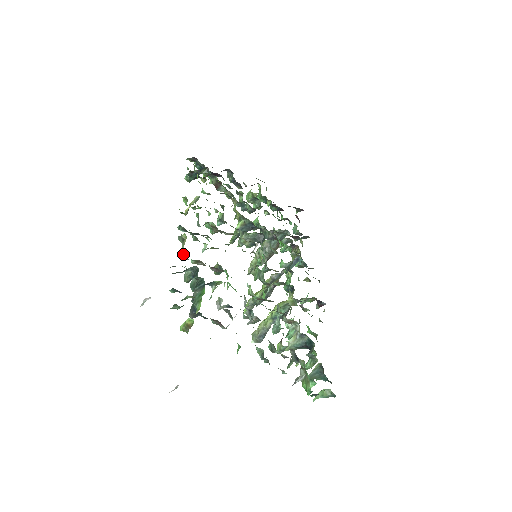
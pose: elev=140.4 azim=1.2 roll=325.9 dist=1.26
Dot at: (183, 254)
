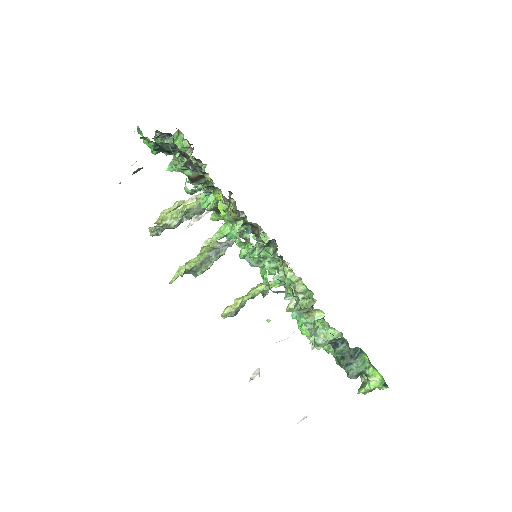
Dot at: (304, 322)
